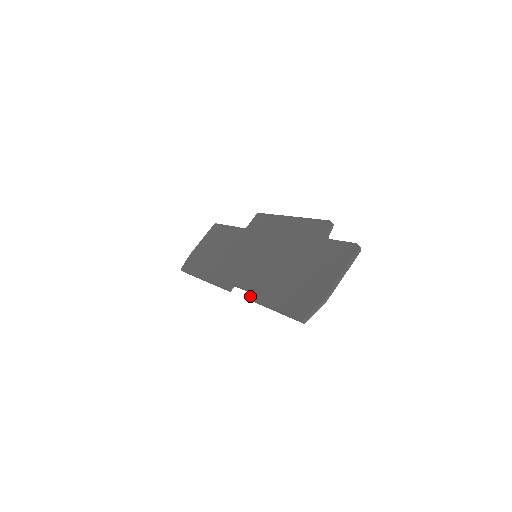
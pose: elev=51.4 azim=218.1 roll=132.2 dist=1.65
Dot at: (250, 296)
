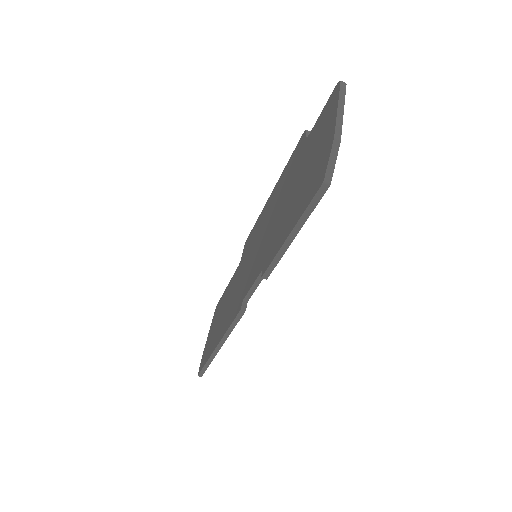
Dot at: occluded
